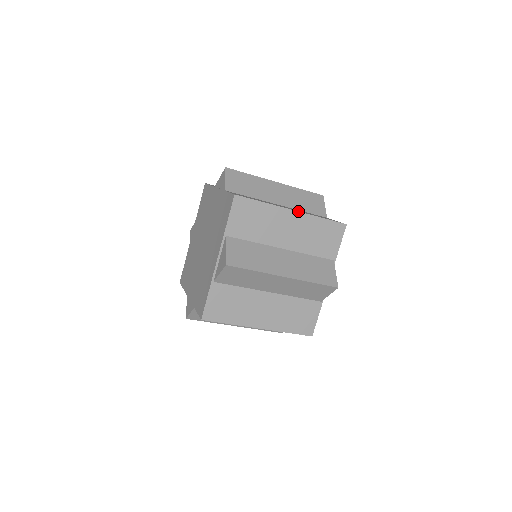
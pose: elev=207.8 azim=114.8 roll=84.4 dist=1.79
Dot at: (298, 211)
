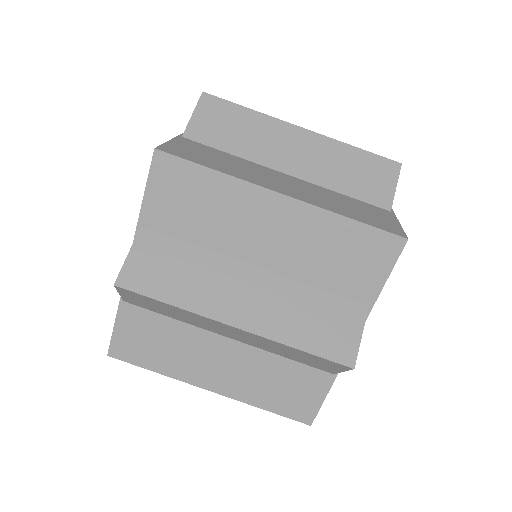
Dot at: occluded
